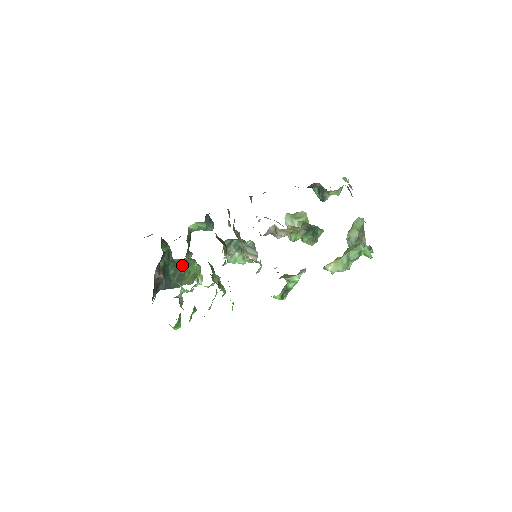
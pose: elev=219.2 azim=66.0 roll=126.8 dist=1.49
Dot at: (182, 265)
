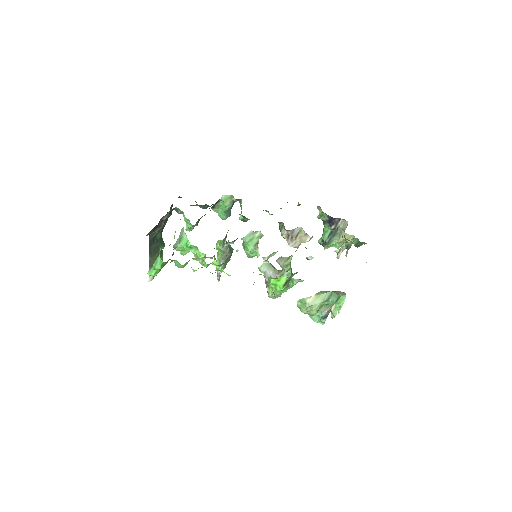
Dot at: (162, 242)
